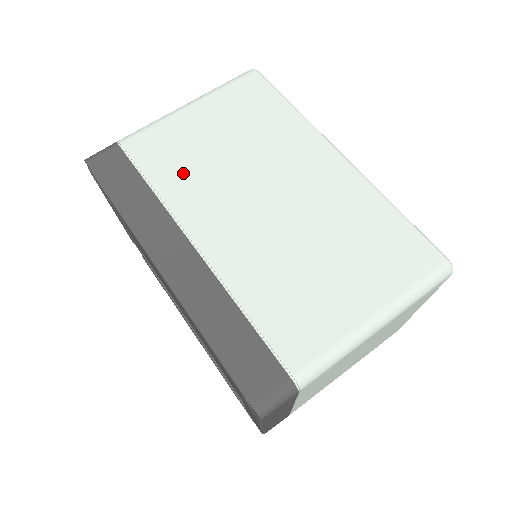
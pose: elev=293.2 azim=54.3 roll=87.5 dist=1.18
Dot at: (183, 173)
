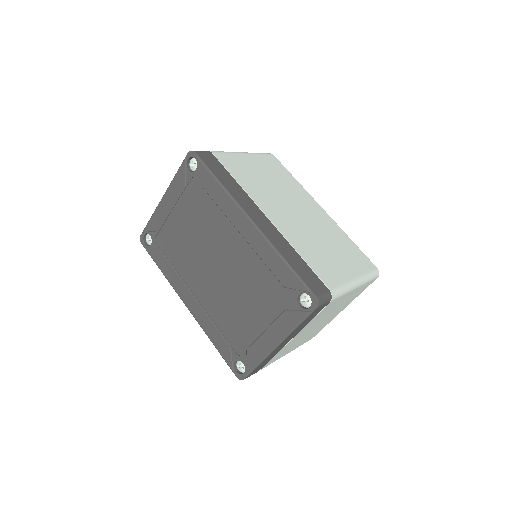
Dot at: (251, 182)
